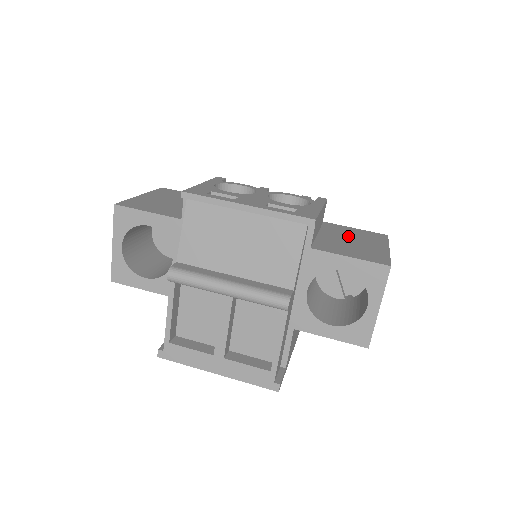
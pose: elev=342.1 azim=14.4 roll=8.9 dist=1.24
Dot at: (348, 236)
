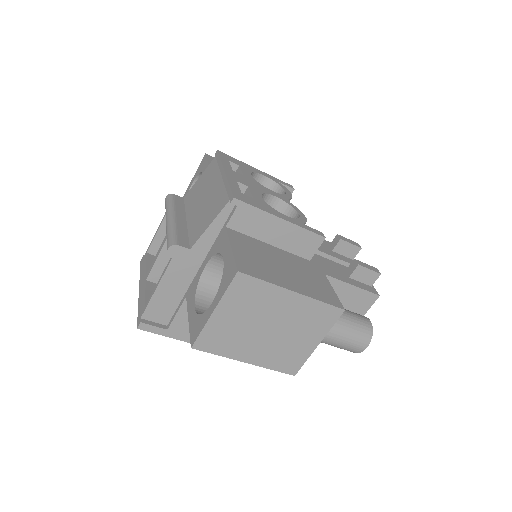
Dot at: (295, 268)
